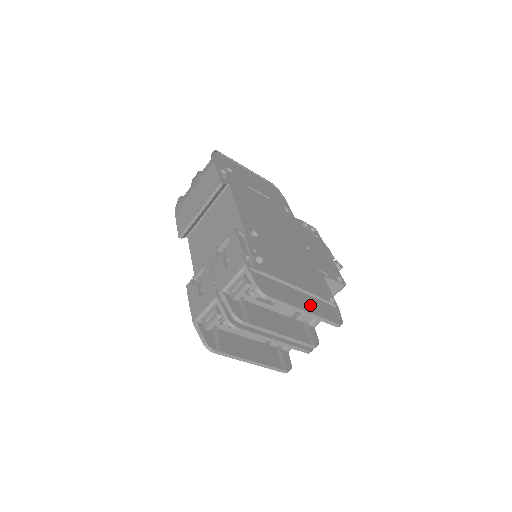
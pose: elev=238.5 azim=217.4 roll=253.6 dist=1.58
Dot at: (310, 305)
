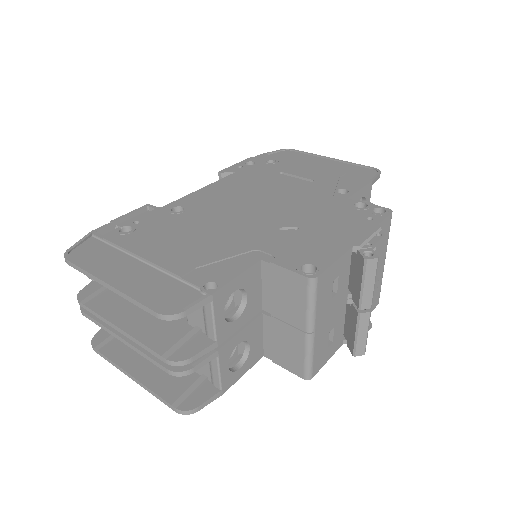
Dot at: (138, 281)
